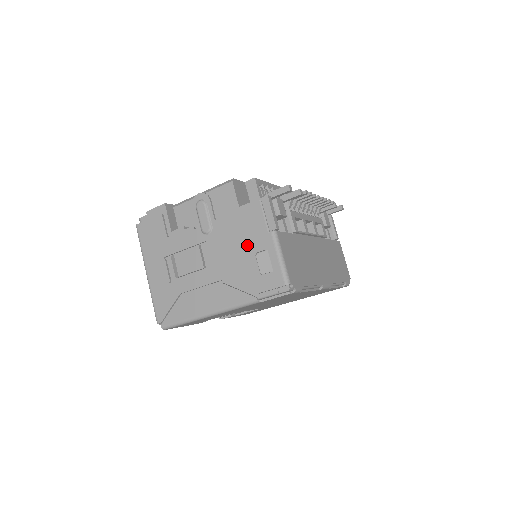
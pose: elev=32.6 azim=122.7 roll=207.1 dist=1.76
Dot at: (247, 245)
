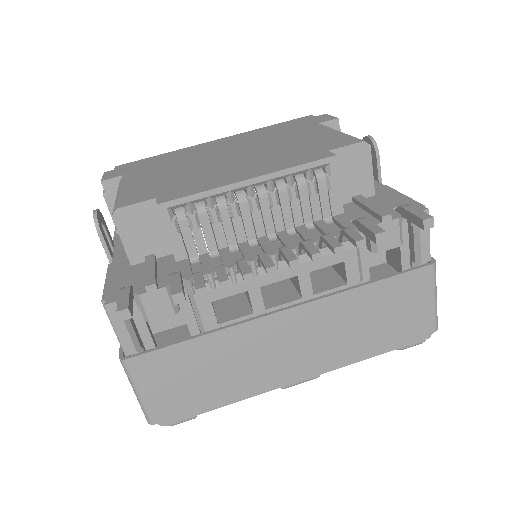
Dot at: occluded
